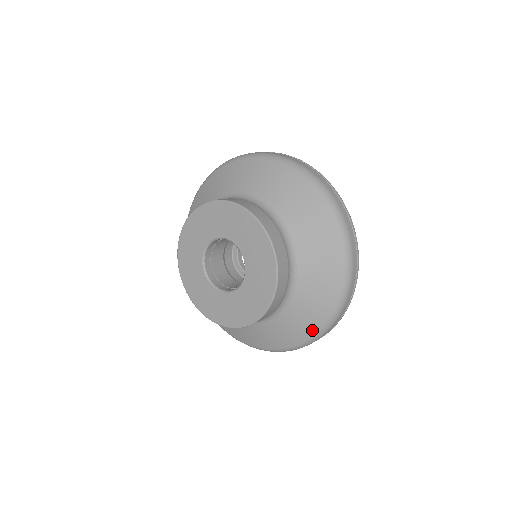
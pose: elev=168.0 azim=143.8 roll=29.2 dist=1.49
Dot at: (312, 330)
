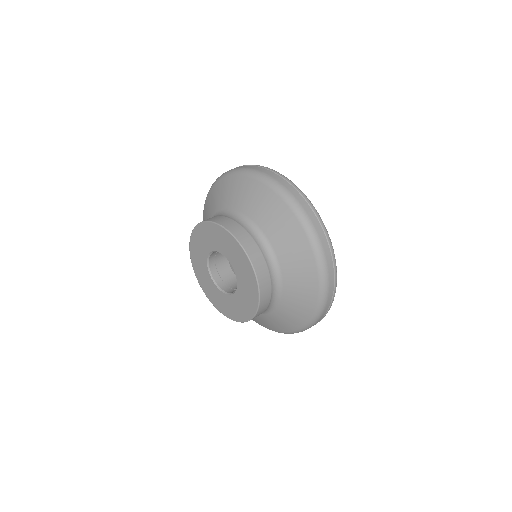
Dot at: (272, 329)
